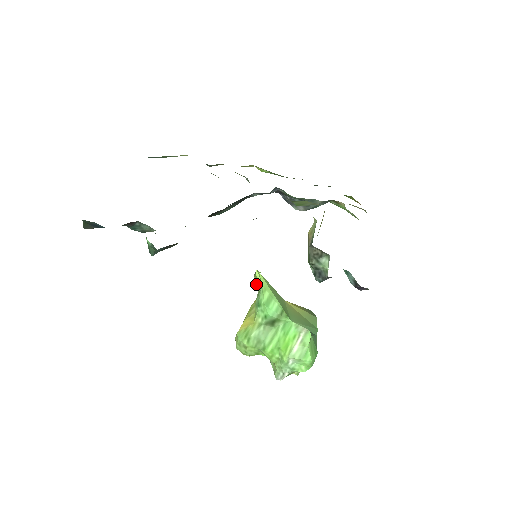
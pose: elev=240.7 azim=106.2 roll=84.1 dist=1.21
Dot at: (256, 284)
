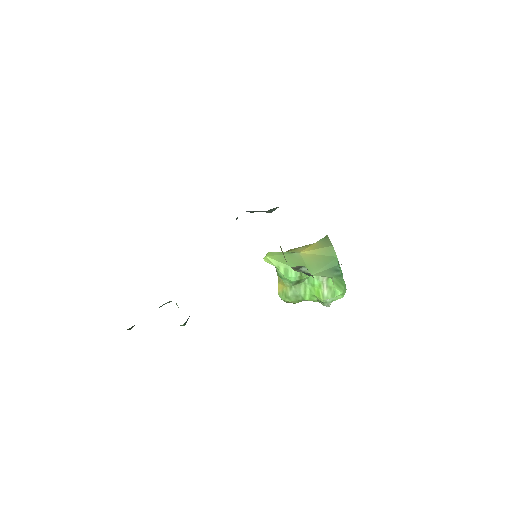
Dot at: occluded
